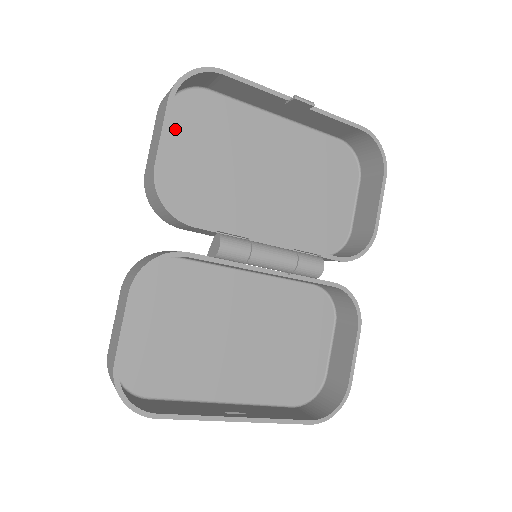
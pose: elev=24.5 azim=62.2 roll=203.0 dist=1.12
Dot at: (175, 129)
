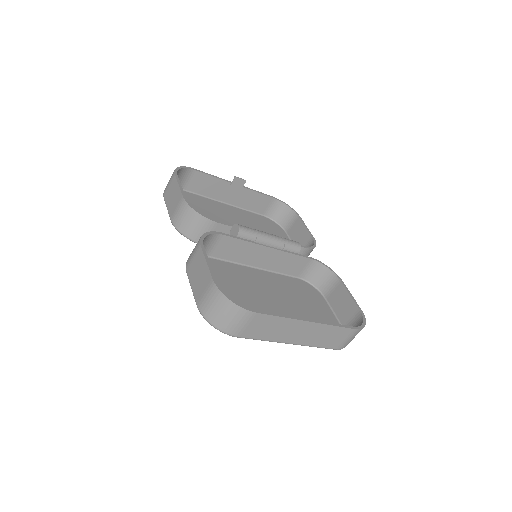
Dot at: occluded
